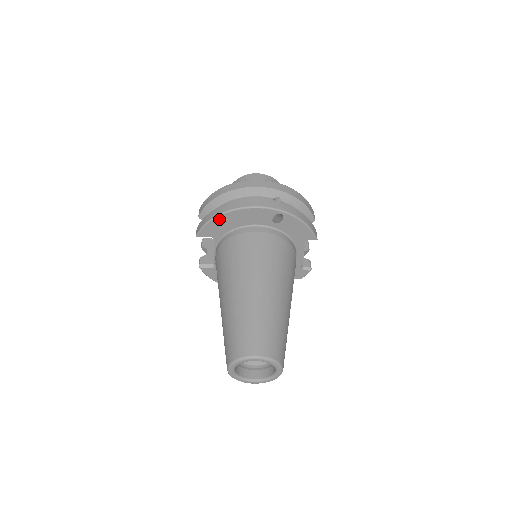
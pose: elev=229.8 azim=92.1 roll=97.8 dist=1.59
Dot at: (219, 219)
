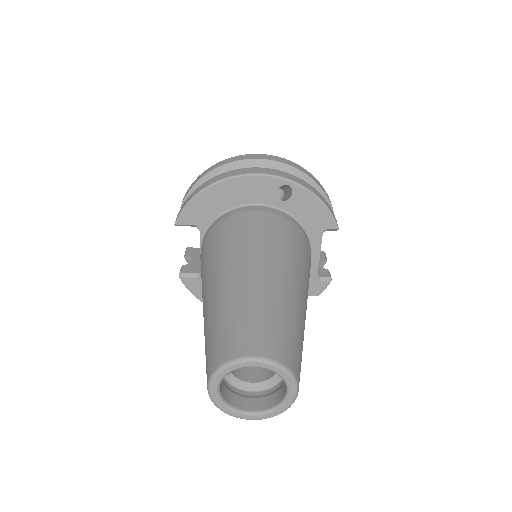
Dot at: (205, 195)
